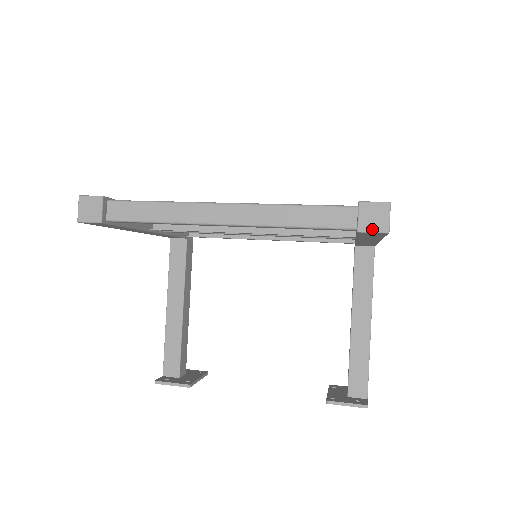
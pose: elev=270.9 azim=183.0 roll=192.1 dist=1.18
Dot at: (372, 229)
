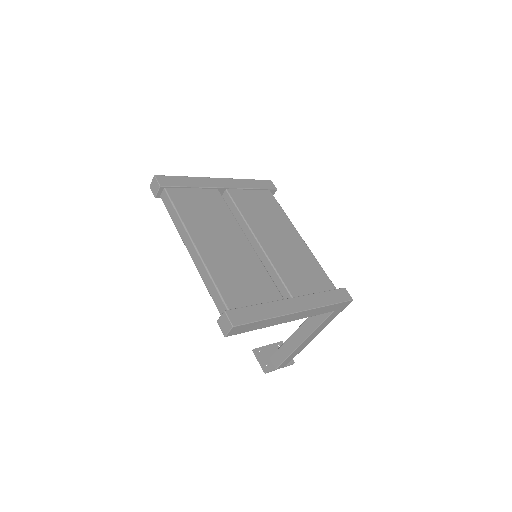
Dot at: (221, 327)
